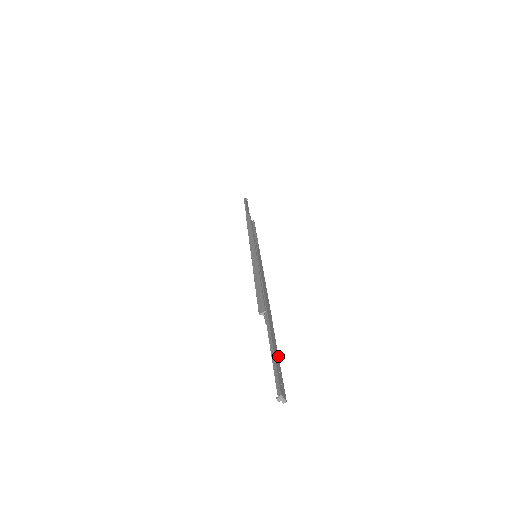
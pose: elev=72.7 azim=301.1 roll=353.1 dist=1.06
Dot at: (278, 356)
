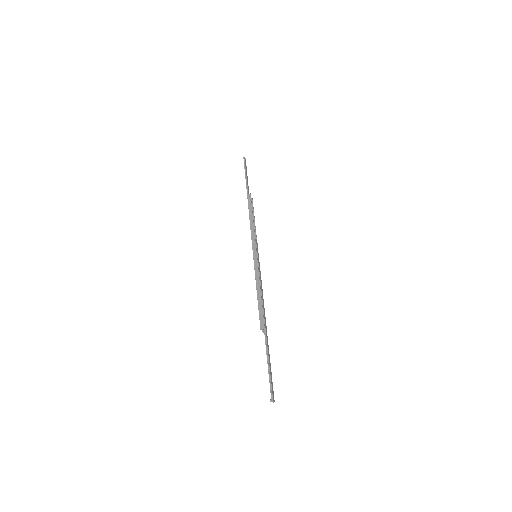
Dot at: occluded
